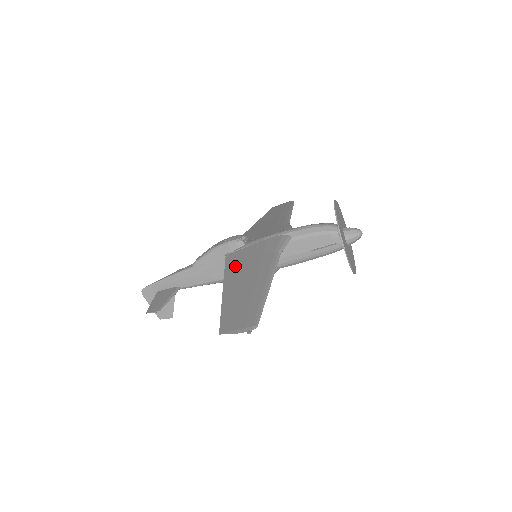
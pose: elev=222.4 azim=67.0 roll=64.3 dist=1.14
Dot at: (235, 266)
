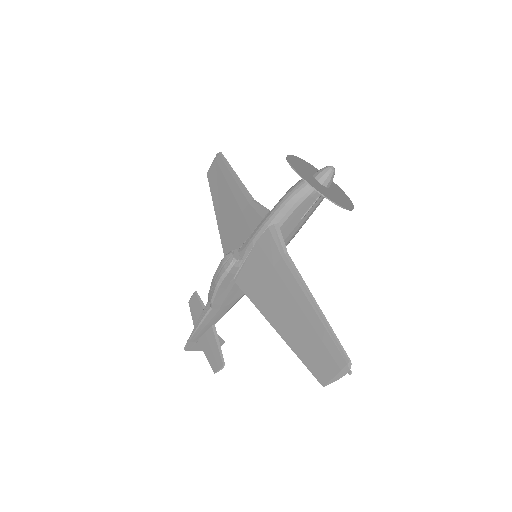
Dot at: (258, 292)
